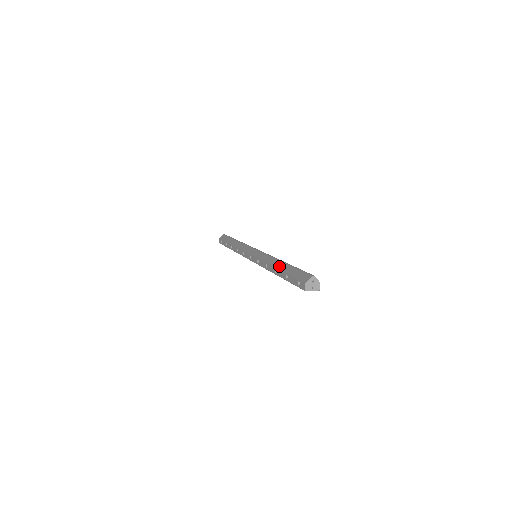
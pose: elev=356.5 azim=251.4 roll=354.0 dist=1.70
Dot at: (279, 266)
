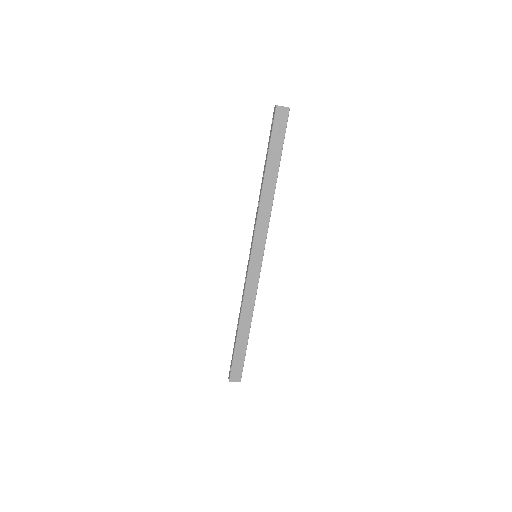
Dot at: occluded
